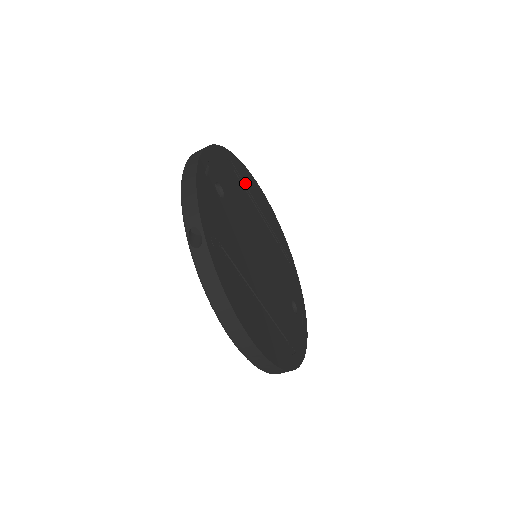
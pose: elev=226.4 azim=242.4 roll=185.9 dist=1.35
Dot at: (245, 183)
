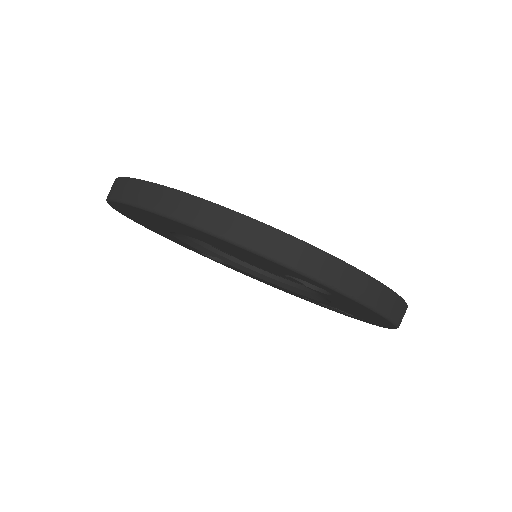
Dot at: occluded
